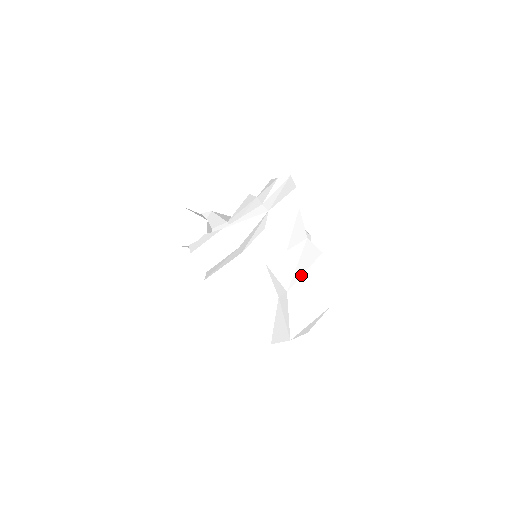
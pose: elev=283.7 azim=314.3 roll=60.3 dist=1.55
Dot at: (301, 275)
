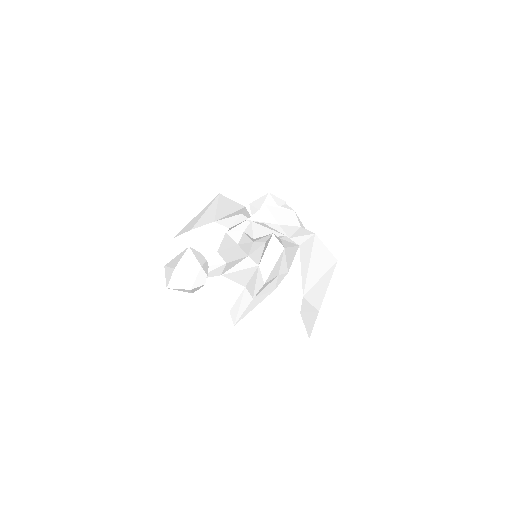
Dot at: (307, 272)
